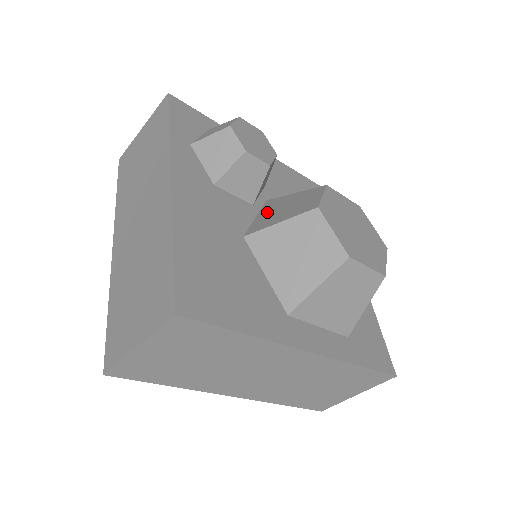
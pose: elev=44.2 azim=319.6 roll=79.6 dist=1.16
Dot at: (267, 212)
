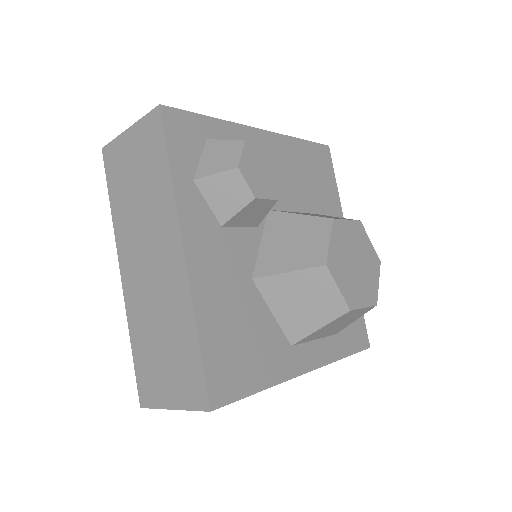
Dot at: (272, 240)
